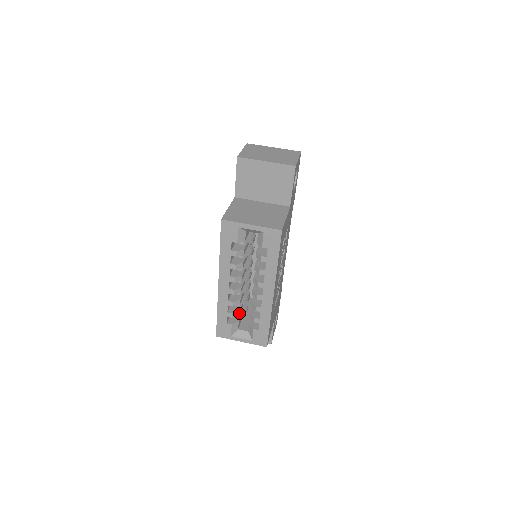
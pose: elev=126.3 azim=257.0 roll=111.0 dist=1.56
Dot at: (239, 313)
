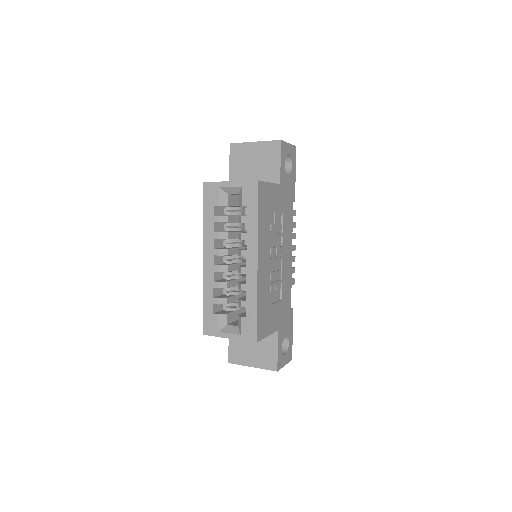
Dot at: (227, 301)
